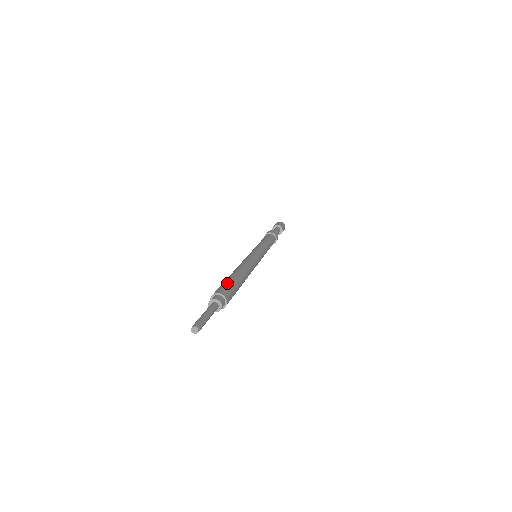
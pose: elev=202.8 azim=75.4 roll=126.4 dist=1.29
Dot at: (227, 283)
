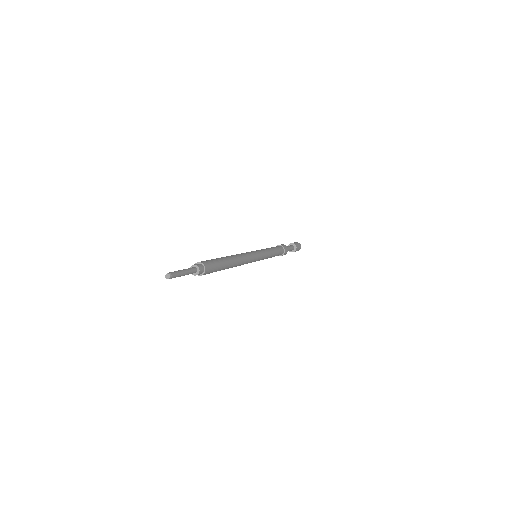
Dot at: occluded
